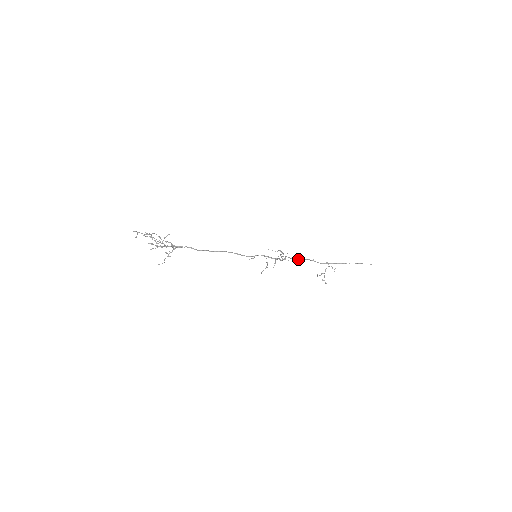
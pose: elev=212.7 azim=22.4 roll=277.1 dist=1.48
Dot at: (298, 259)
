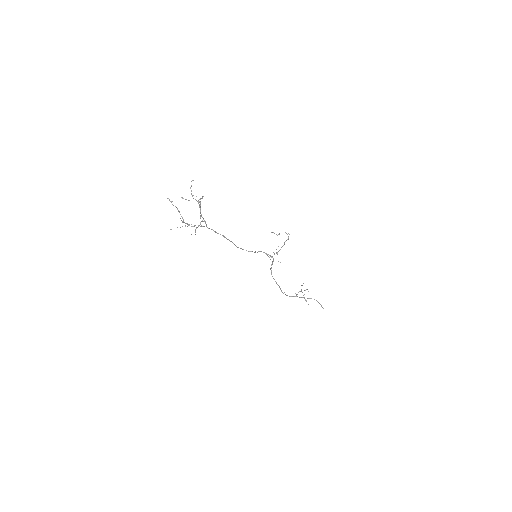
Dot at: occluded
